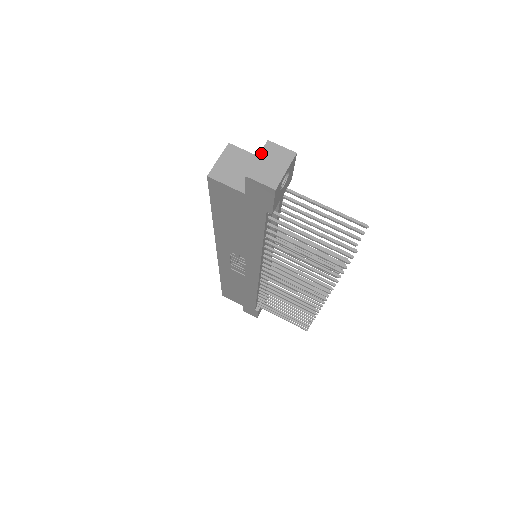
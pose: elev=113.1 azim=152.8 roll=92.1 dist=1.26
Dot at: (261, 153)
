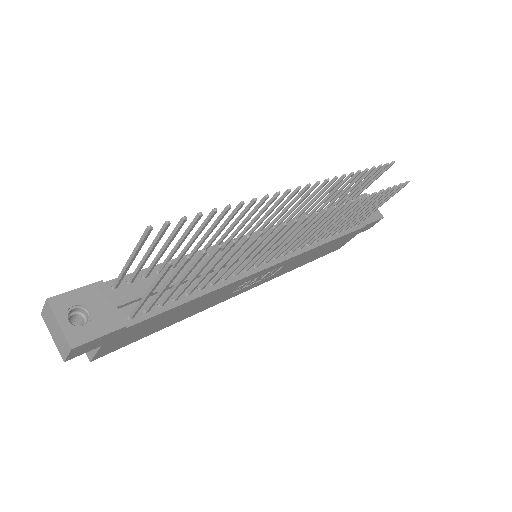
Dot at: (49, 331)
